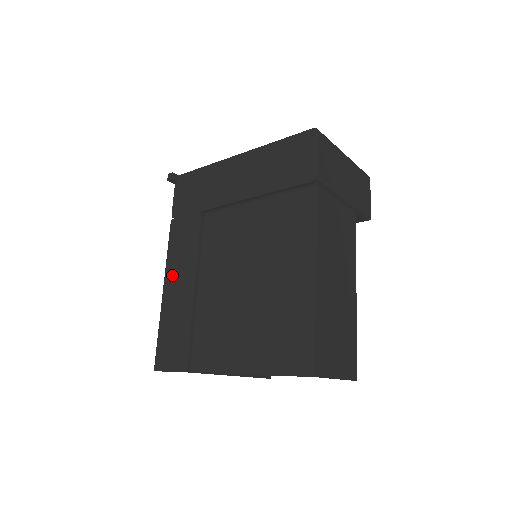
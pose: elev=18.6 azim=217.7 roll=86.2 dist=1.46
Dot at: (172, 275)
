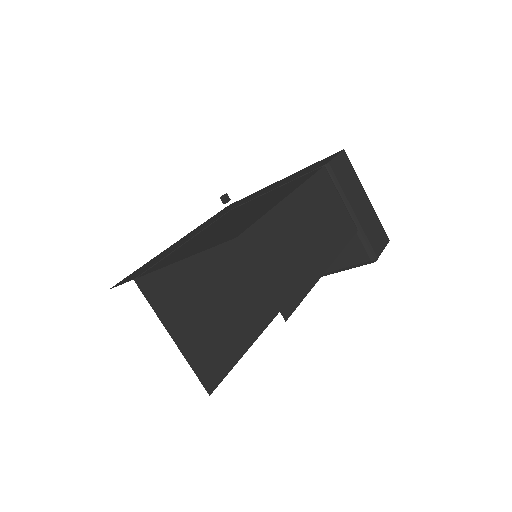
Dot at: (178, 242)
